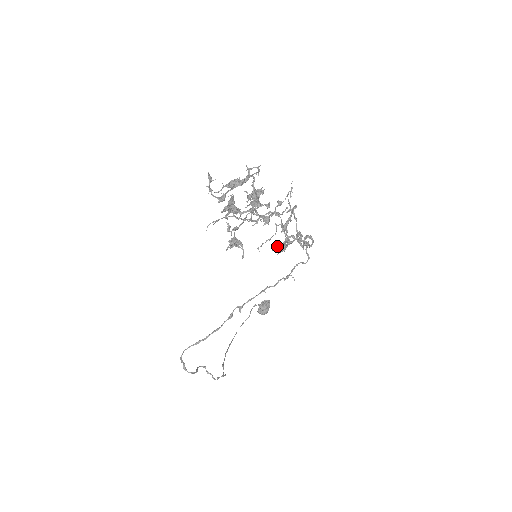
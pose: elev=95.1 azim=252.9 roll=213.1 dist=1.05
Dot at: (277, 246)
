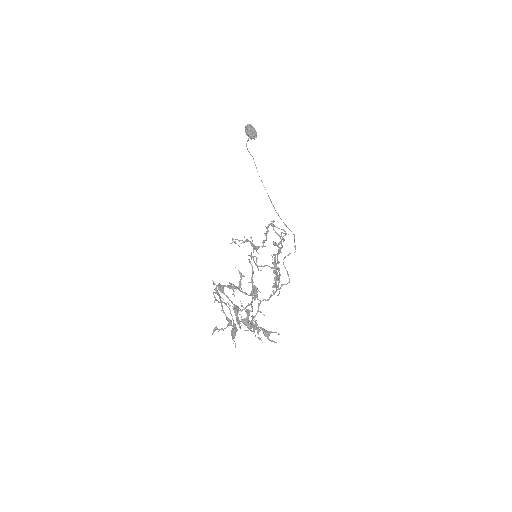
Dot at: occluded
